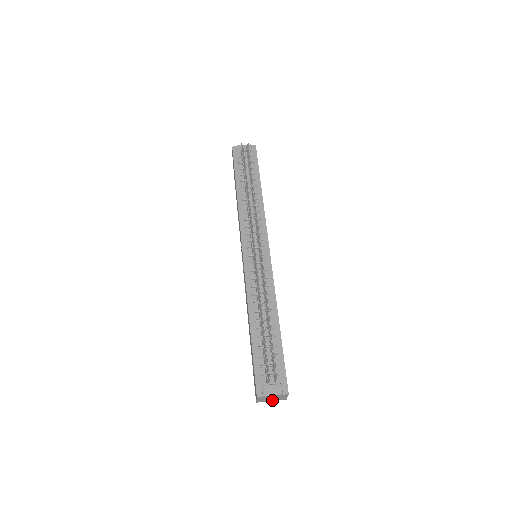
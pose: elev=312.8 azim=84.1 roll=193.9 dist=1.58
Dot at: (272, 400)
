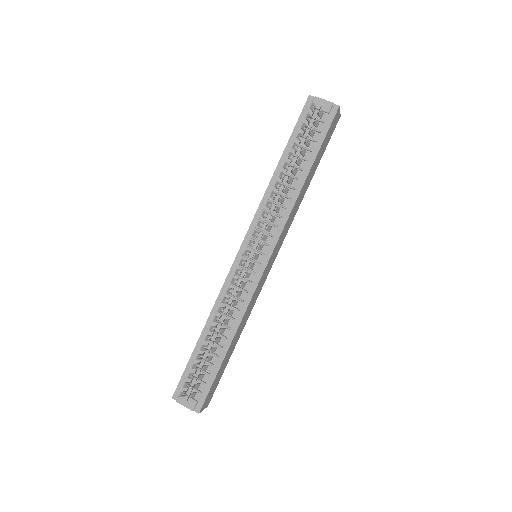
Dot at: occluded
